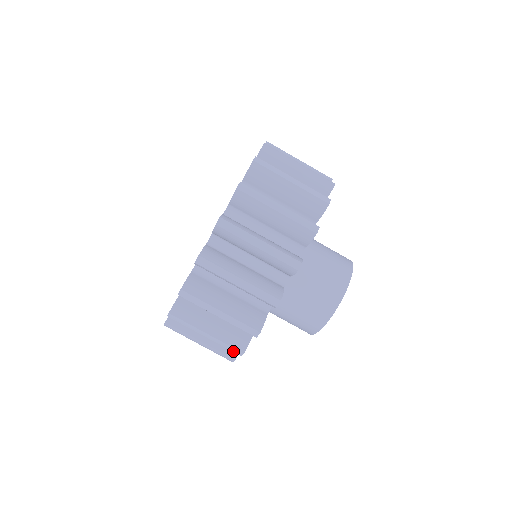
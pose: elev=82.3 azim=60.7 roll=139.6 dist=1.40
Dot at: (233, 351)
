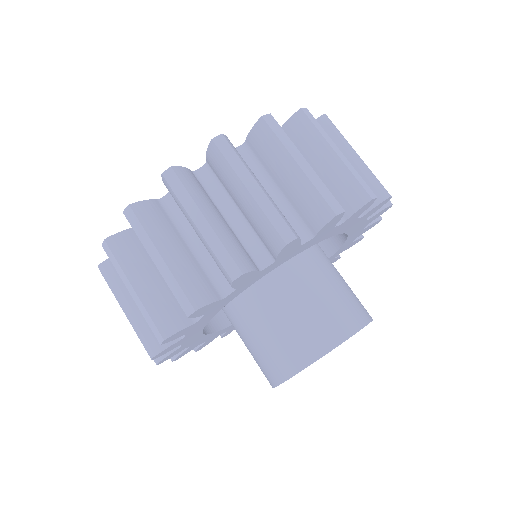
Dot at: (153, 331)
